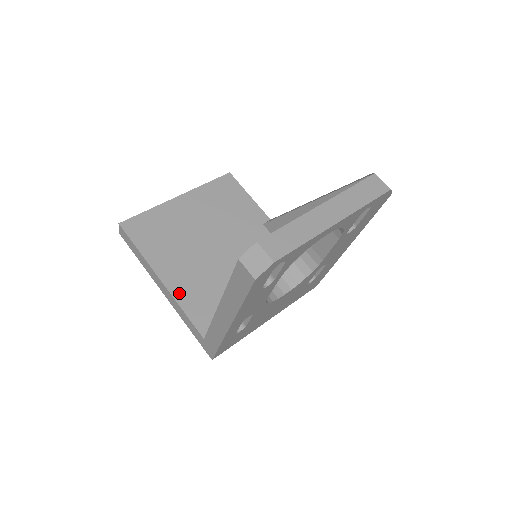
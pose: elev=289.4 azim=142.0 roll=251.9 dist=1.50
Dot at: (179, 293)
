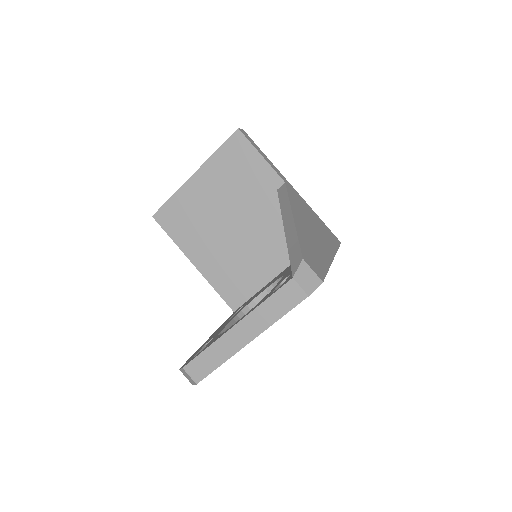
Dot at: (210, 275)
